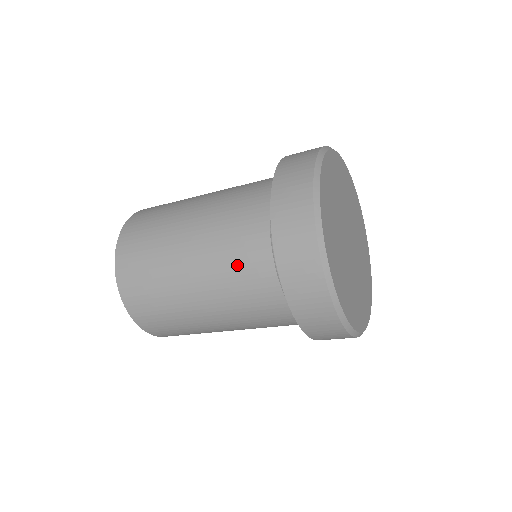
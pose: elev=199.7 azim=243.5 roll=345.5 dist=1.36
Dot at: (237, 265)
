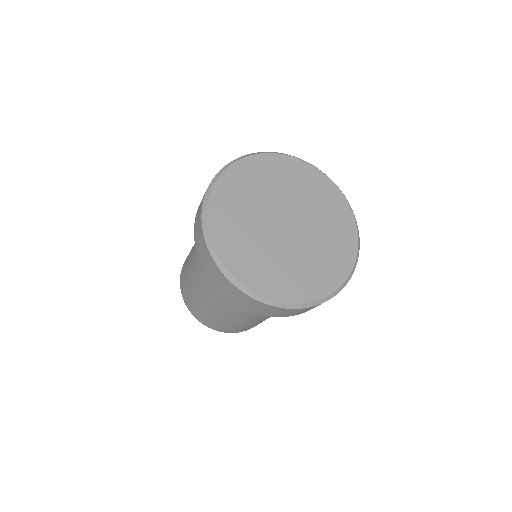
Dot at: occluded
